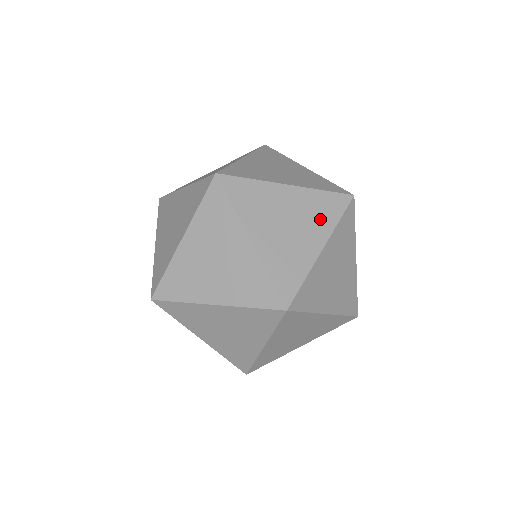
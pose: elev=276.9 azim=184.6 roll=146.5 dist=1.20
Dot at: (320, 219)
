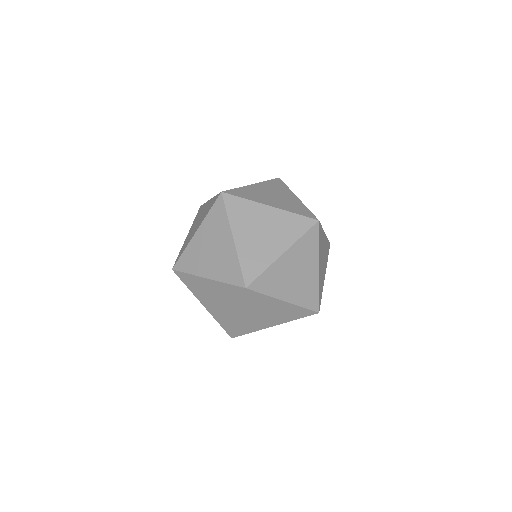
Dot at: (220, 227)
